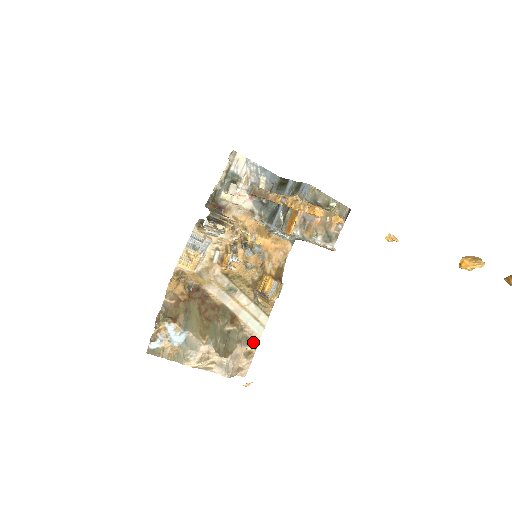
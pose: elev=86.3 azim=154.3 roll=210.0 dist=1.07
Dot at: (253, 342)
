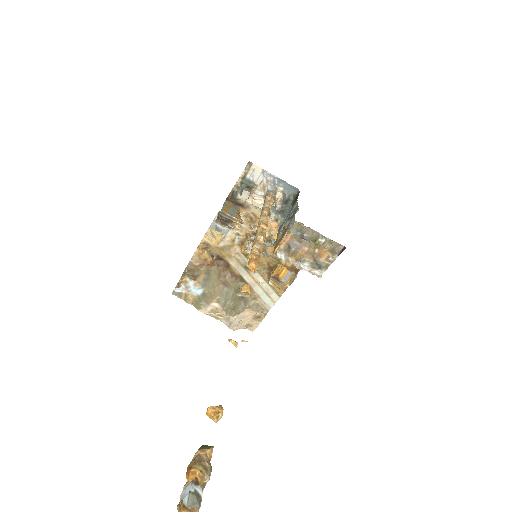
Dot at: (264, 310)
